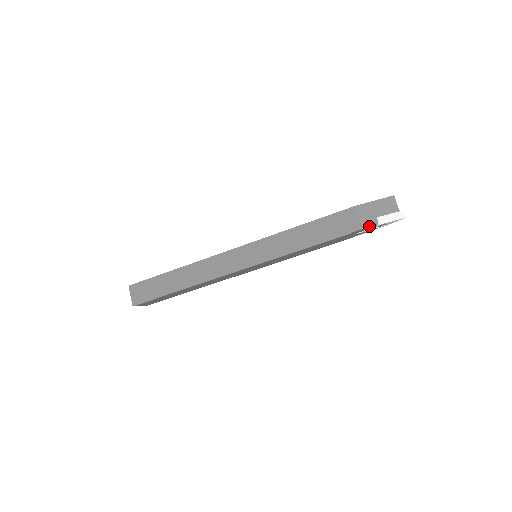
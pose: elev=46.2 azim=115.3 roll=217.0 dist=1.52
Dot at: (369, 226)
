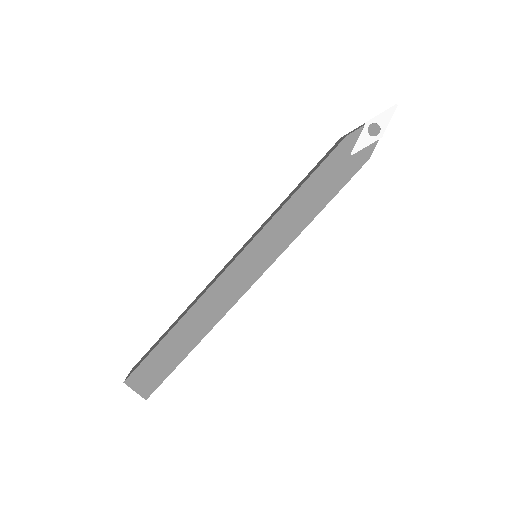
Dot at: (354, 131)
